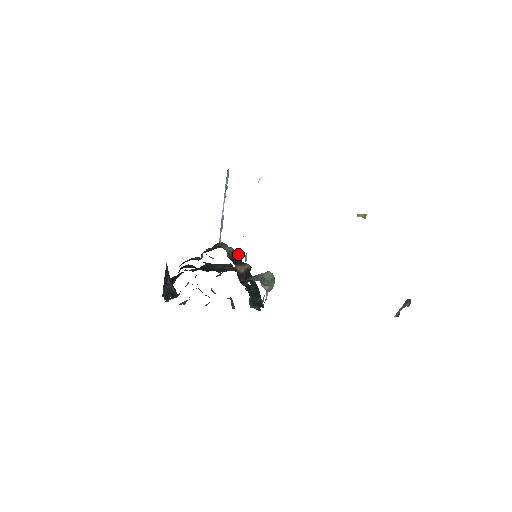
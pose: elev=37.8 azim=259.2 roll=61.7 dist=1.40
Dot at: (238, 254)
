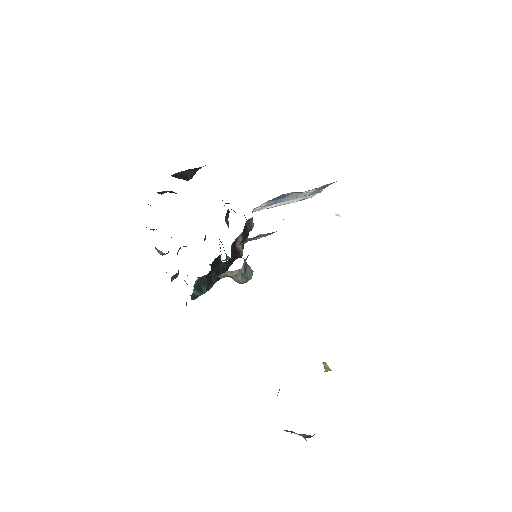
Dot at: occluded
